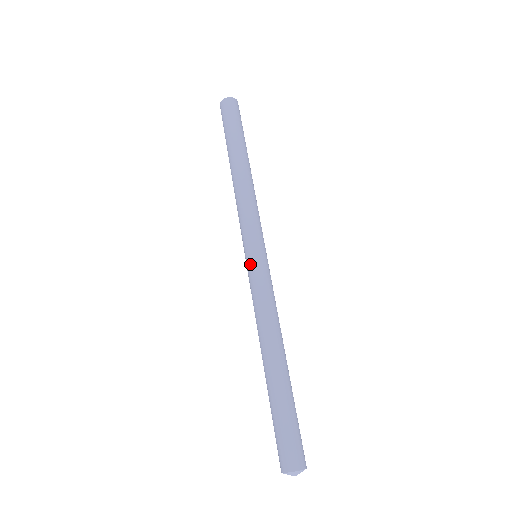
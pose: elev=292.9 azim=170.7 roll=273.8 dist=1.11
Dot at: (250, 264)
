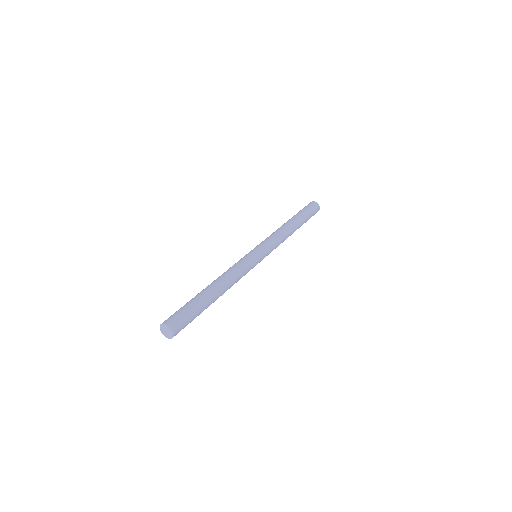
Dot at: (251, 253)
